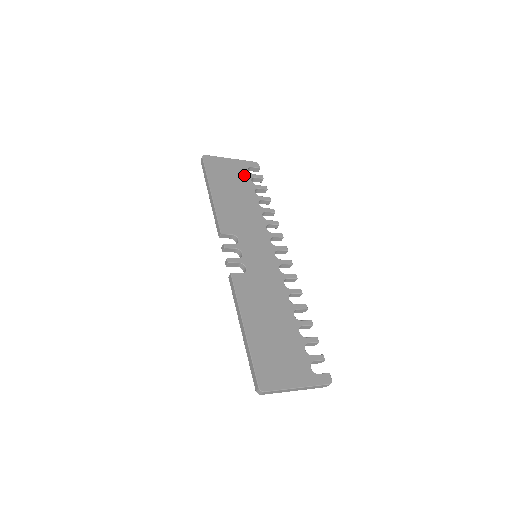
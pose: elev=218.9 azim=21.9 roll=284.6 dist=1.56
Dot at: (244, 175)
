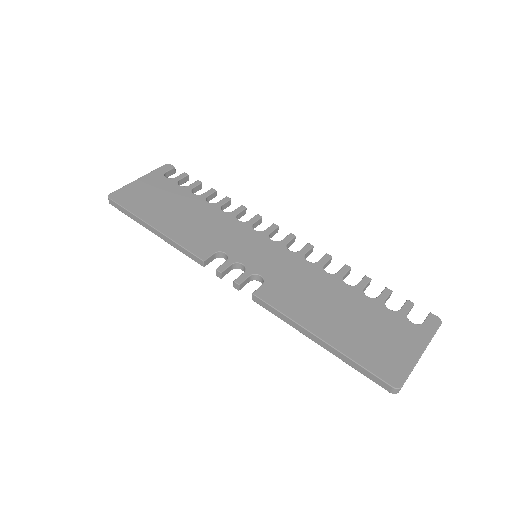
Dot at: (167, 185)
